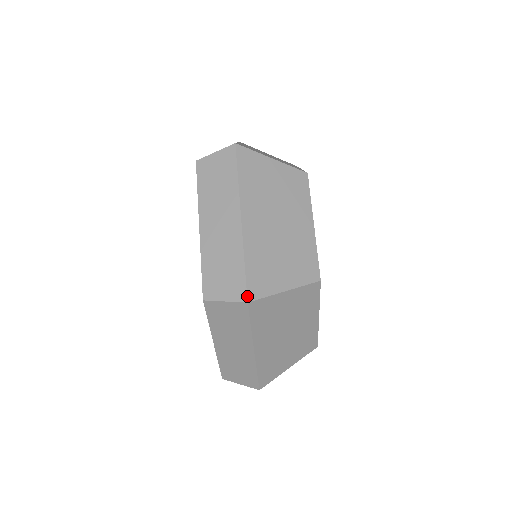
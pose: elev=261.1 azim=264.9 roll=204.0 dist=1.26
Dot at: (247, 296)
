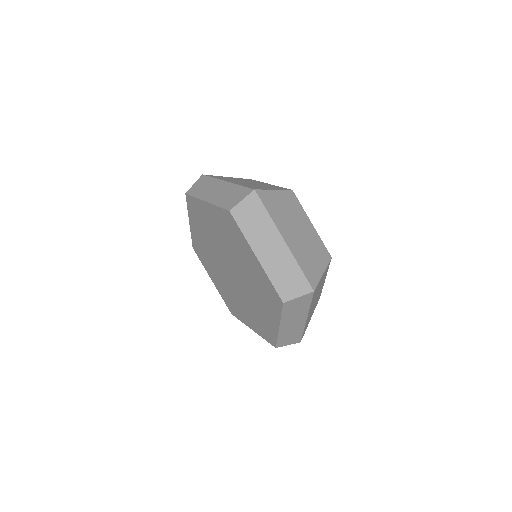
Dot at: (252, 189)
